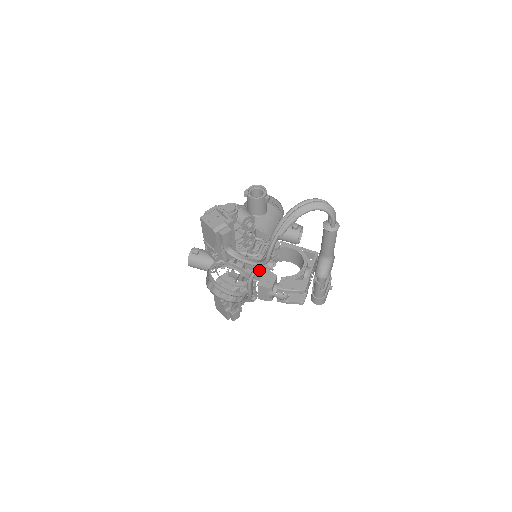
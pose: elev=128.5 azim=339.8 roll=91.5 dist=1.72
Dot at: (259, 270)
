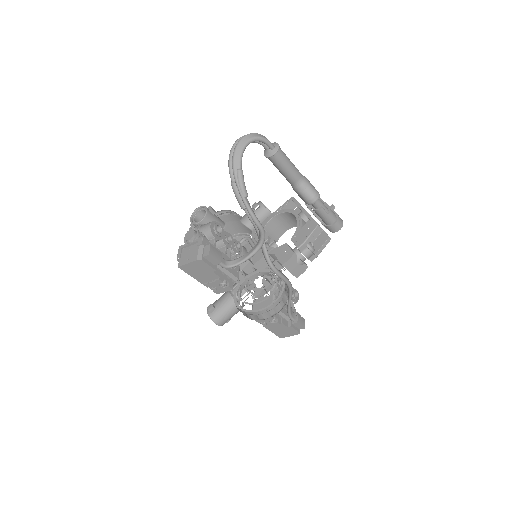
Dot at: occluded
